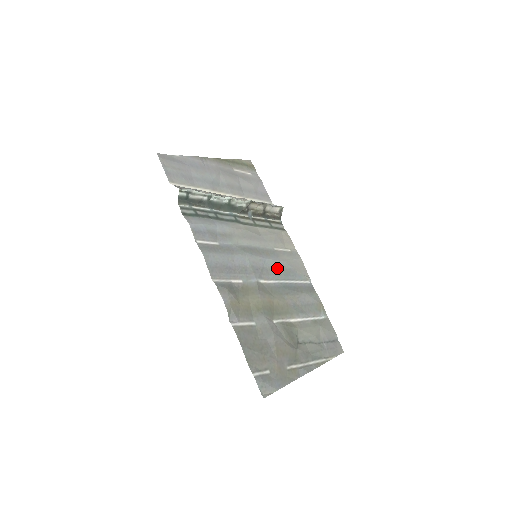
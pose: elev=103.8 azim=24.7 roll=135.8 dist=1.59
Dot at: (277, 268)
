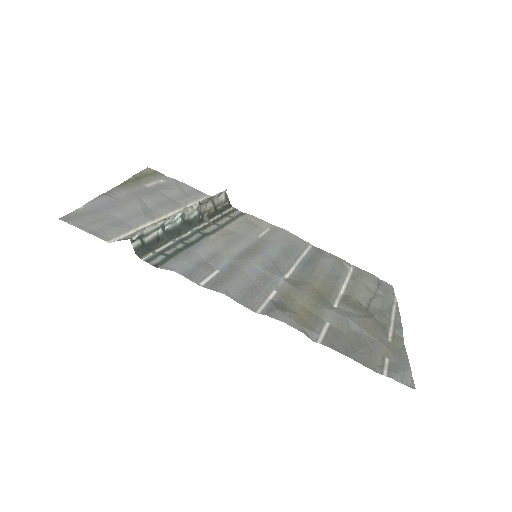
Dot at: (281, 253)
